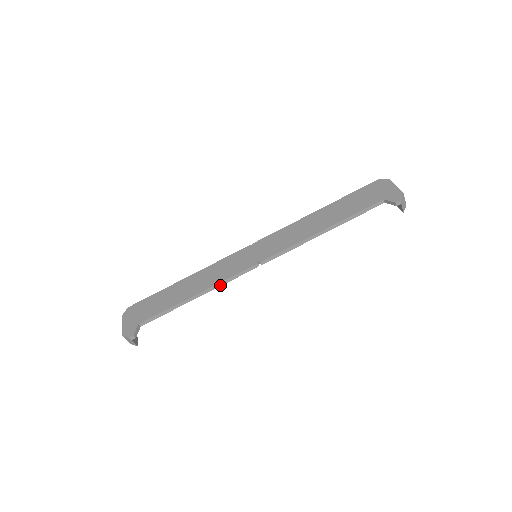
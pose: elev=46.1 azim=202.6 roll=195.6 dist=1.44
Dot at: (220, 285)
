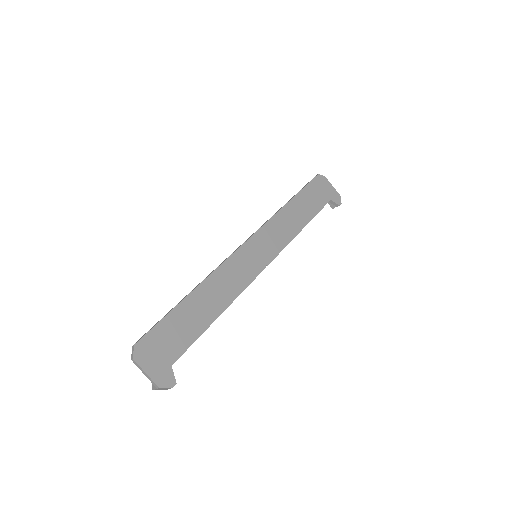
Dot at: (238, 295)
